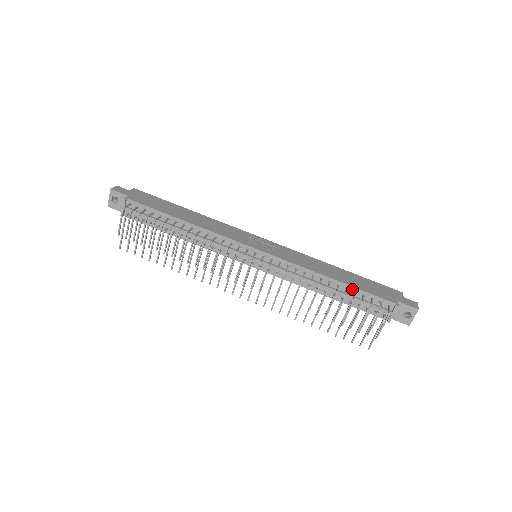
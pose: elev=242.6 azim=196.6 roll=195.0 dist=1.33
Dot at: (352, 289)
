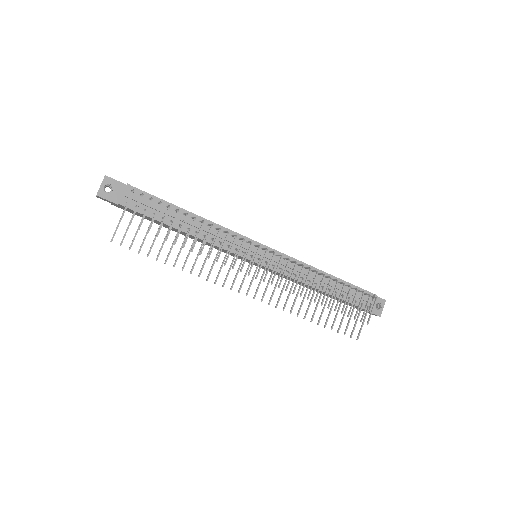
Dot at: occluded
